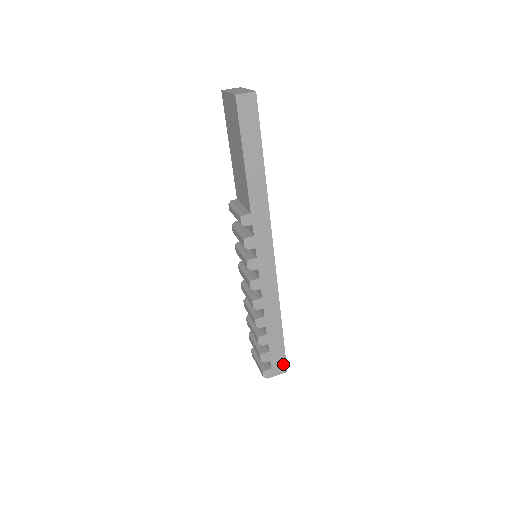
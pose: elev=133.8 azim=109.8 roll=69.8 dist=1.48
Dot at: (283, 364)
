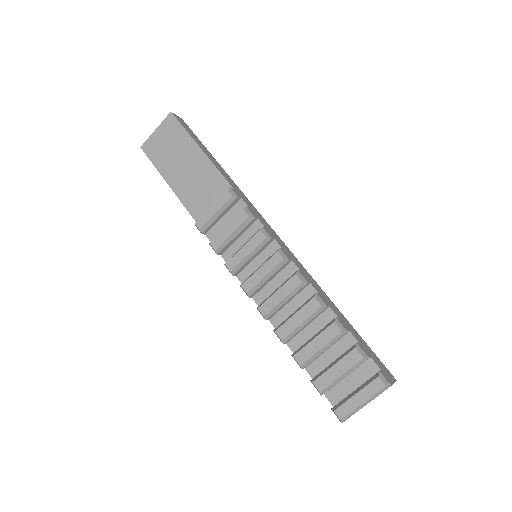
Dot at: (383, 367)
